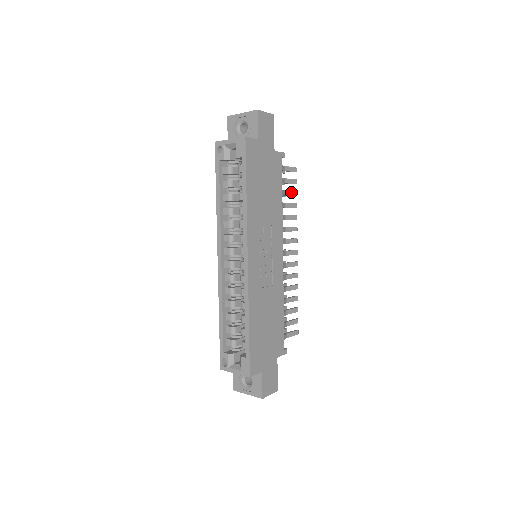
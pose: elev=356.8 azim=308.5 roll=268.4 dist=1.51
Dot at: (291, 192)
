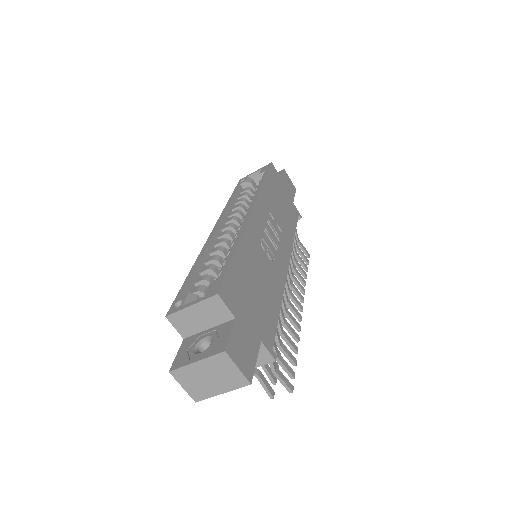
Dot at: (302, 261)
